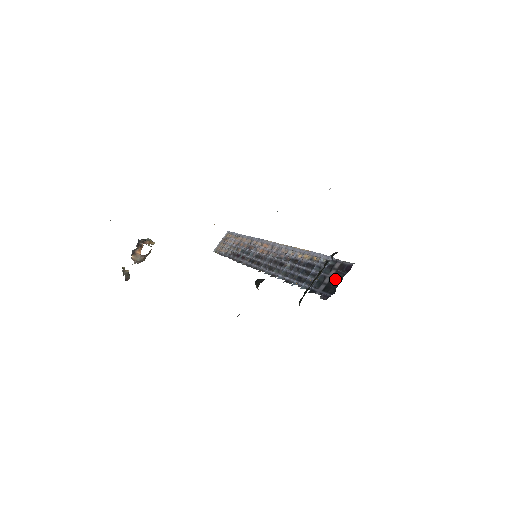
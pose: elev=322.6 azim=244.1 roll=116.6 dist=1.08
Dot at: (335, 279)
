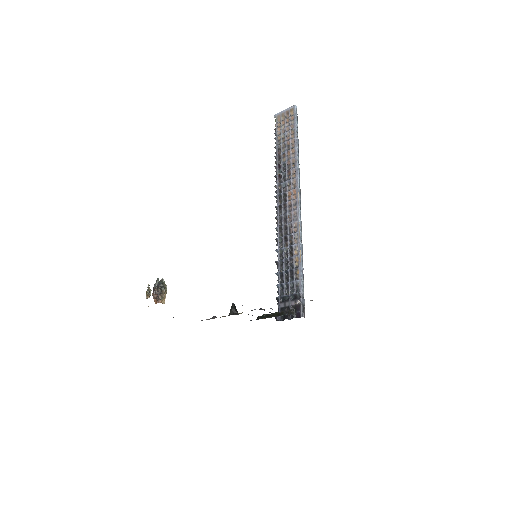
Dot at: (287, 315)
